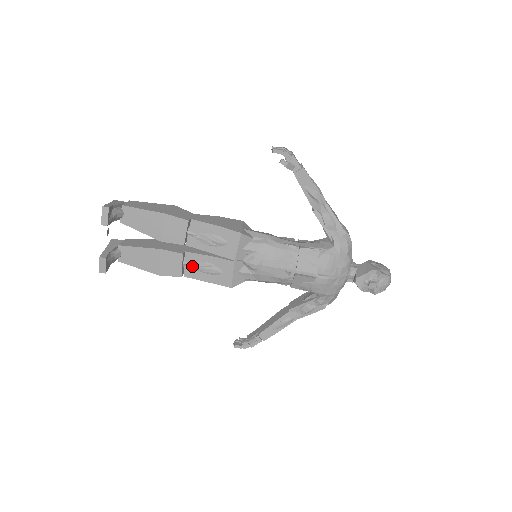
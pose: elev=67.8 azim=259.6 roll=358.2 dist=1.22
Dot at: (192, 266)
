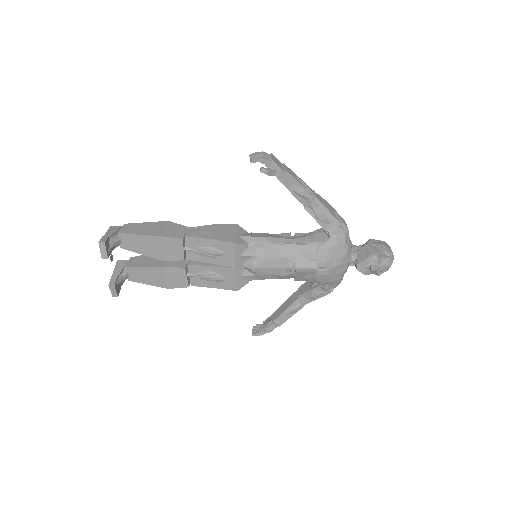
Dot at: (196, 276)
